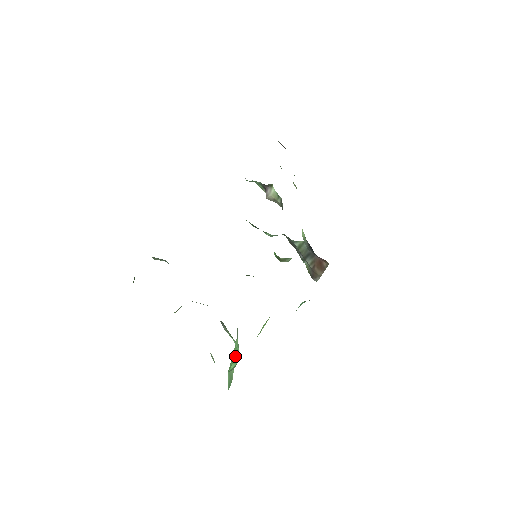
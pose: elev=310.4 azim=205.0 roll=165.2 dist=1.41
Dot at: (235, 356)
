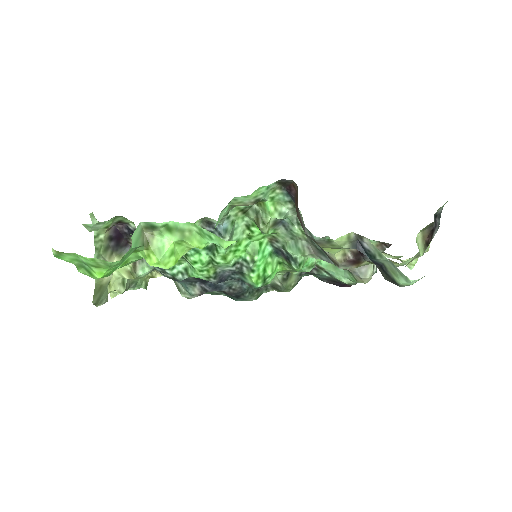
Dot at: occluded
